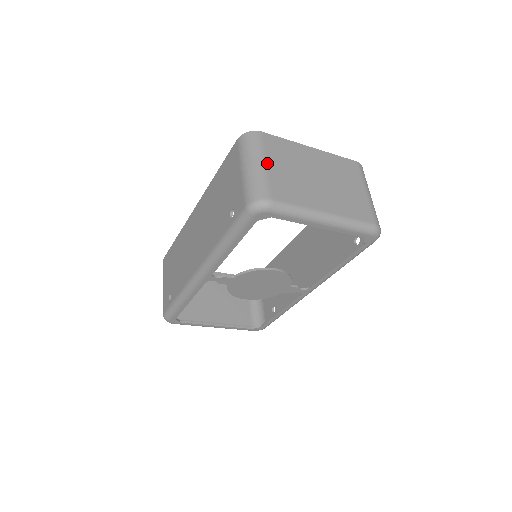
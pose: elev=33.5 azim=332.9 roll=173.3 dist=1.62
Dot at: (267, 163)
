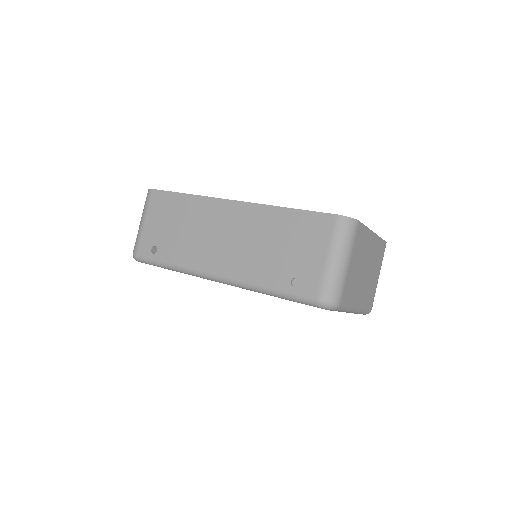
Dot at: (350, 262)
